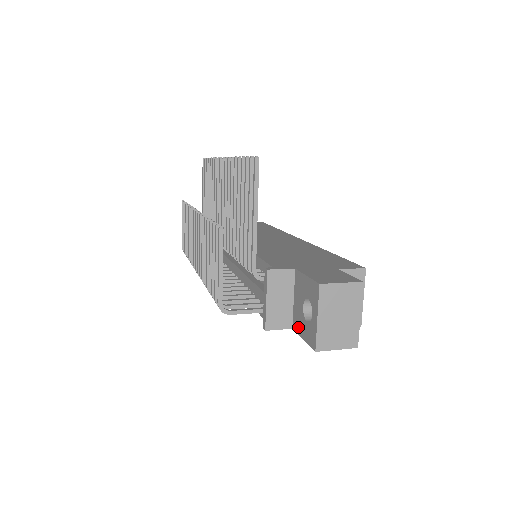
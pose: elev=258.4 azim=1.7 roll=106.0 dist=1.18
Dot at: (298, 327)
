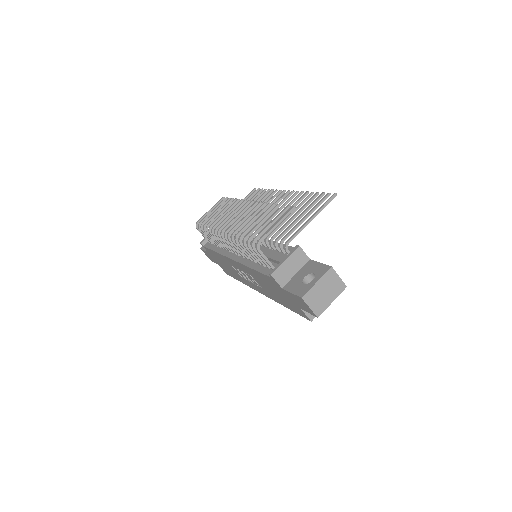
Dot at: (290, 287)
